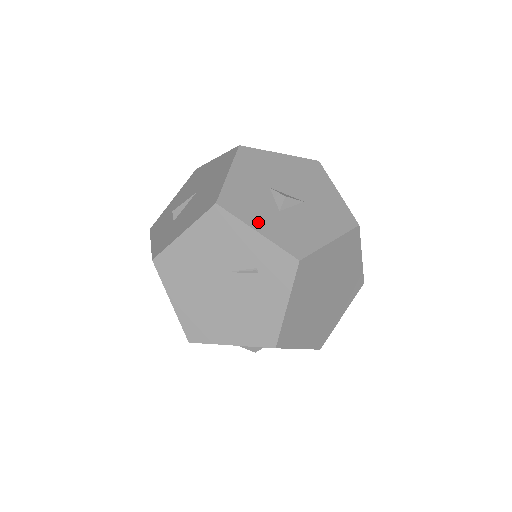
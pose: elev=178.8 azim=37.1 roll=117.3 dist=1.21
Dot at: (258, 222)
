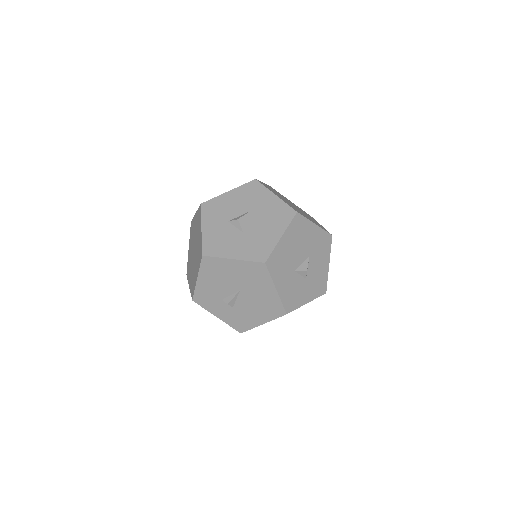
Dot at: (304, 298)
